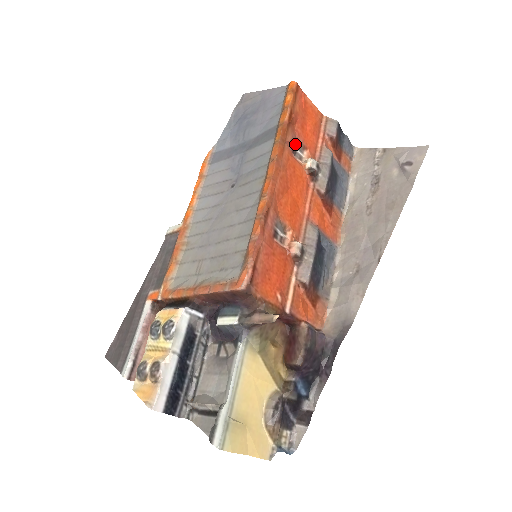
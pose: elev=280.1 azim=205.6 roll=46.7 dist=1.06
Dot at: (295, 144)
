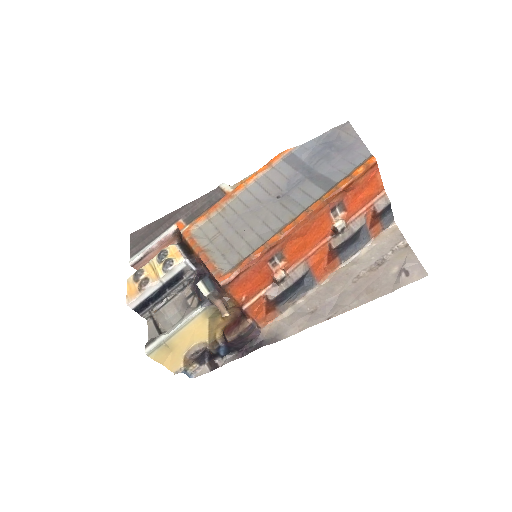
Dot at: (338, 205)
